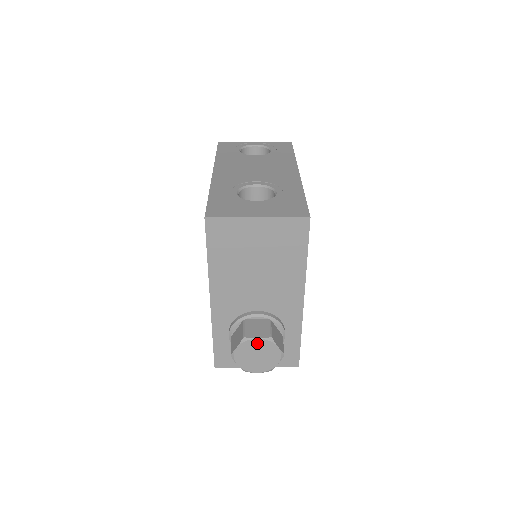
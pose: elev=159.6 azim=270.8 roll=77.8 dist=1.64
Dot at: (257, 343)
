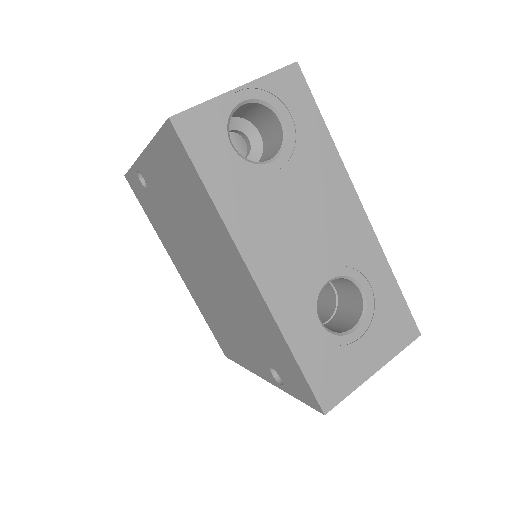
Dot at: occluded
